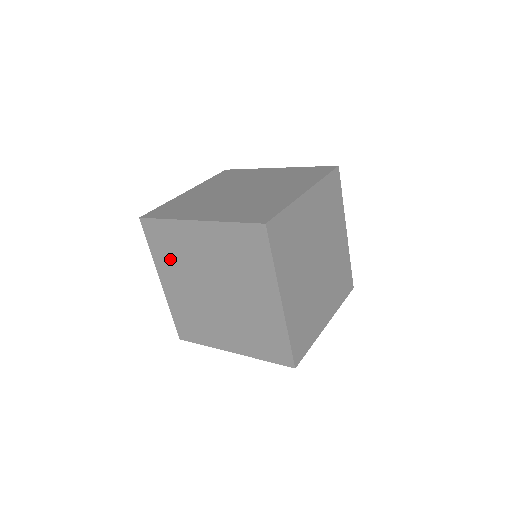
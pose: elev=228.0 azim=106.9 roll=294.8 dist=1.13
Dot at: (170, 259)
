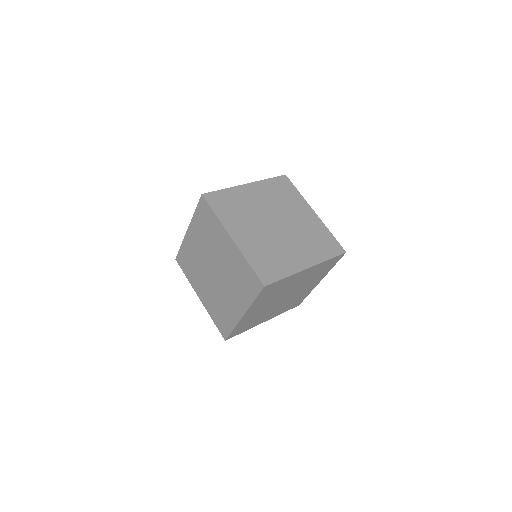
Dot at: (194, 273)
